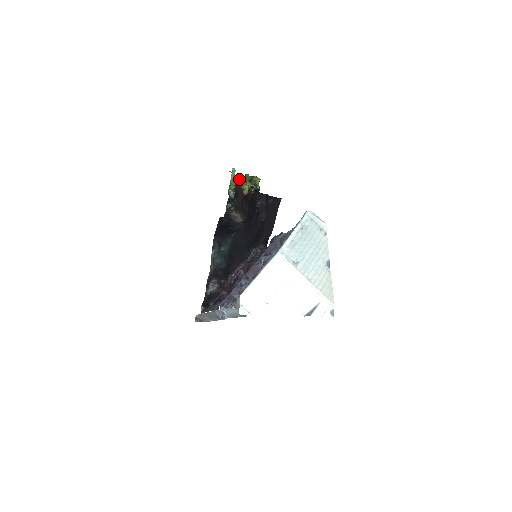
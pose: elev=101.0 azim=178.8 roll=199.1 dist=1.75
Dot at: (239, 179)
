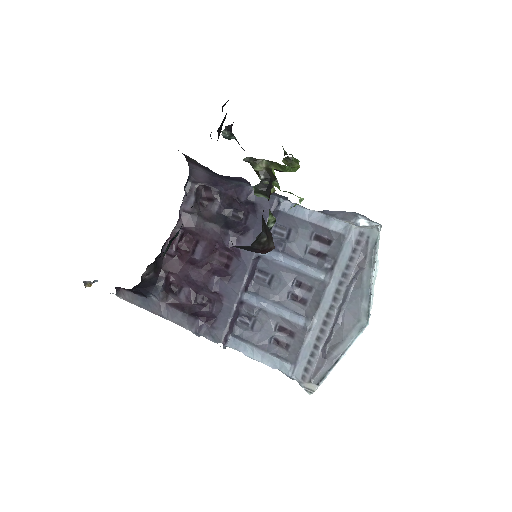
Dot at: (265, 170)
